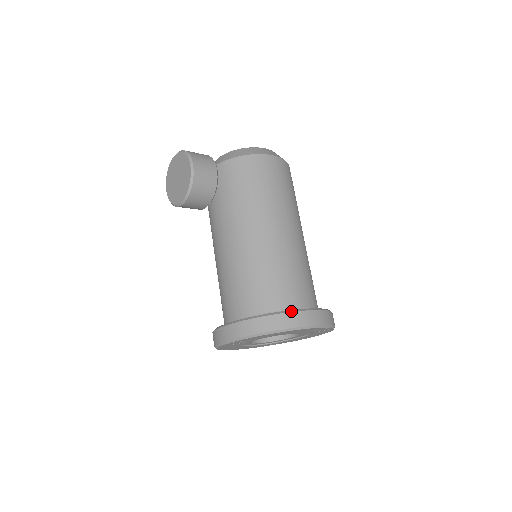
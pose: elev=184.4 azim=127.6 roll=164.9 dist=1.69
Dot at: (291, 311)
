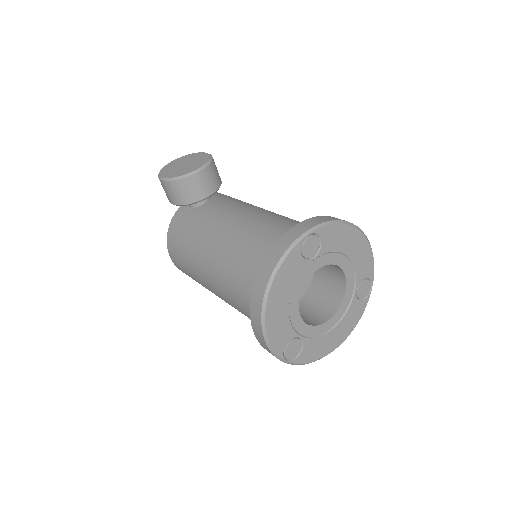
Dot at: occluded
